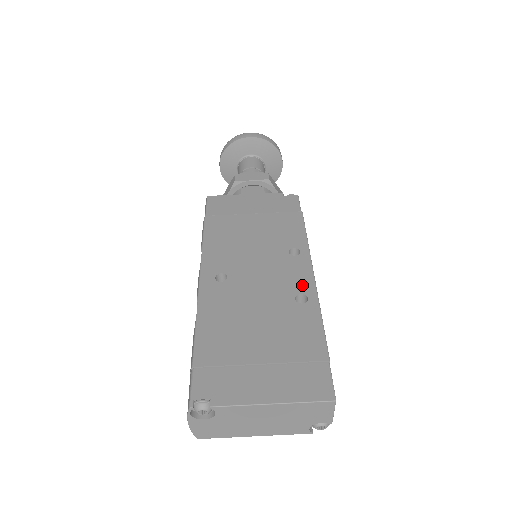
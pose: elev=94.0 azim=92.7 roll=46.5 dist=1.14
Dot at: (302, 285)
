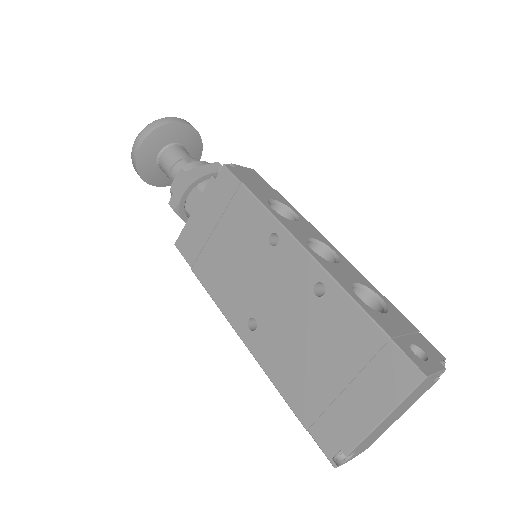
Dot at: (308, 273)
